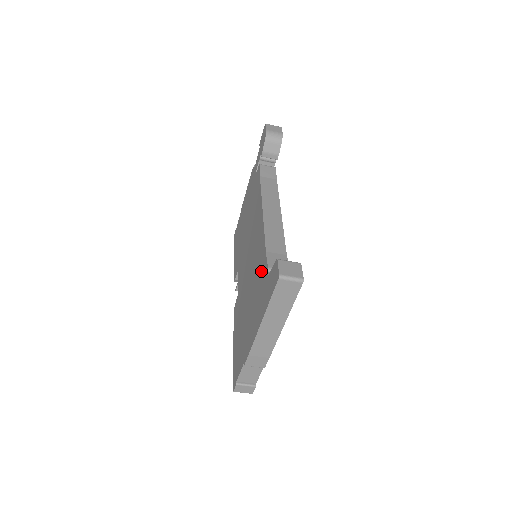
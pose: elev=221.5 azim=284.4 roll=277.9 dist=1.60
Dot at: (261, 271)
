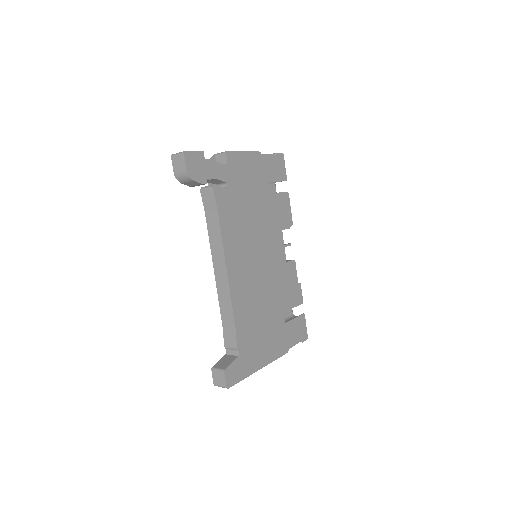
Dot at: occluded
